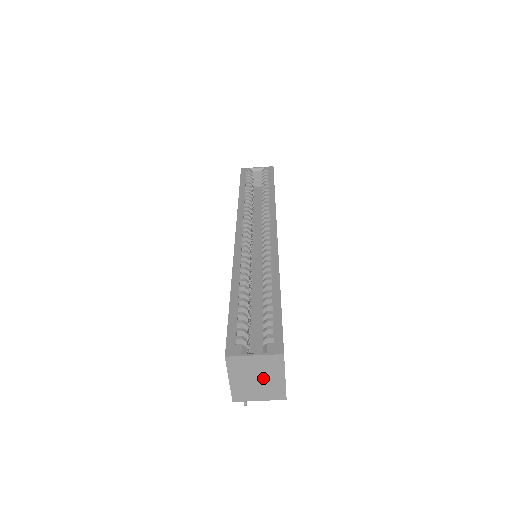
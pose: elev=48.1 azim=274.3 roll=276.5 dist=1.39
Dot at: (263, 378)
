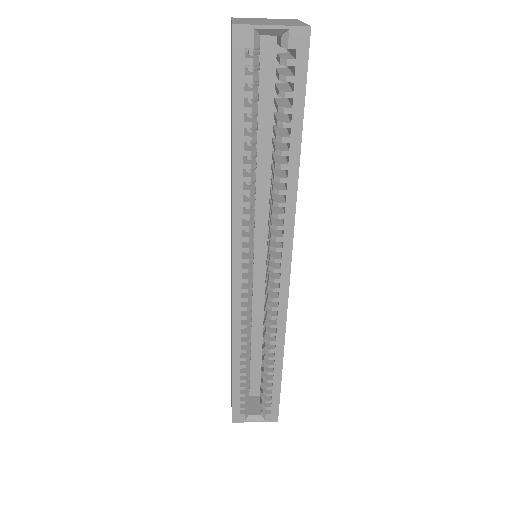
Dot at: occluded
